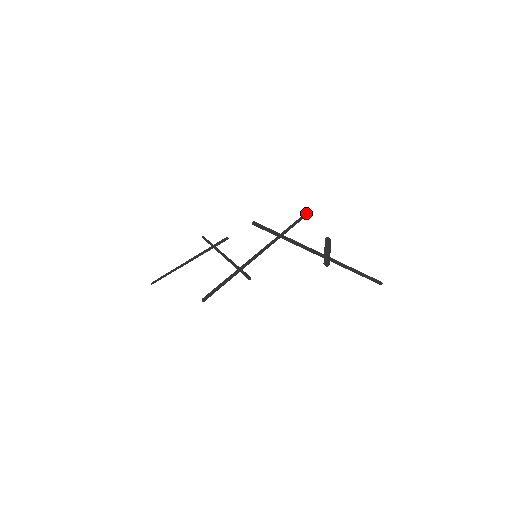
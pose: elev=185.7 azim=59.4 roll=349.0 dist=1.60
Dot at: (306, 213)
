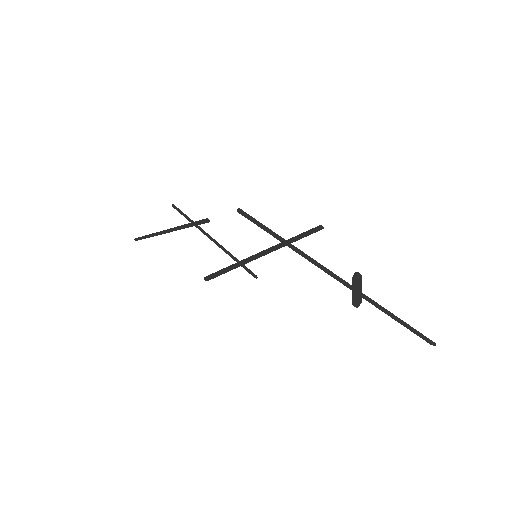
Dot at: (318, 228)
